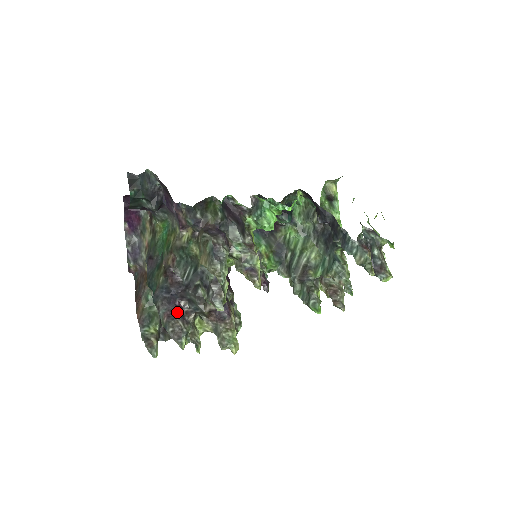
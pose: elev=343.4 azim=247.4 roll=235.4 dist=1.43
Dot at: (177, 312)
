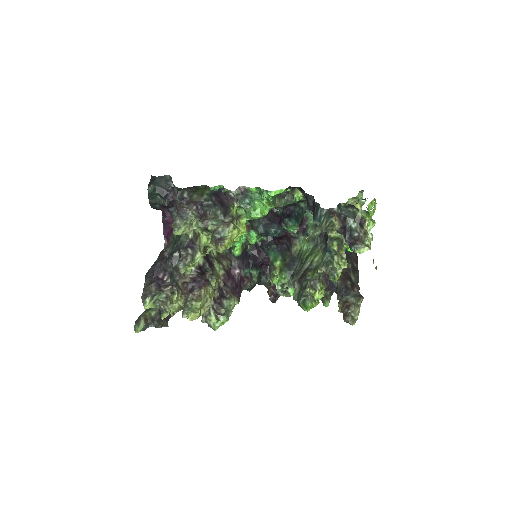
Dot at: (155, 281)
